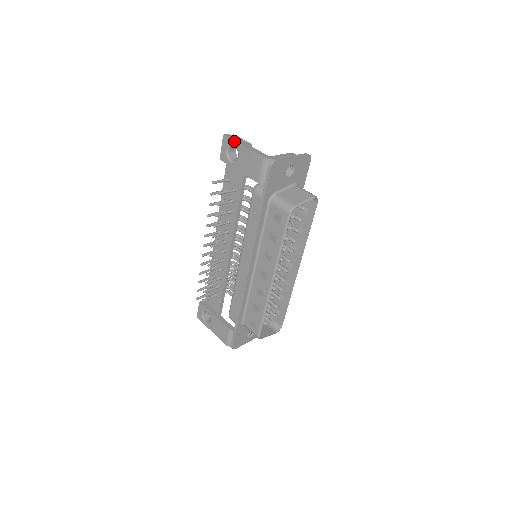
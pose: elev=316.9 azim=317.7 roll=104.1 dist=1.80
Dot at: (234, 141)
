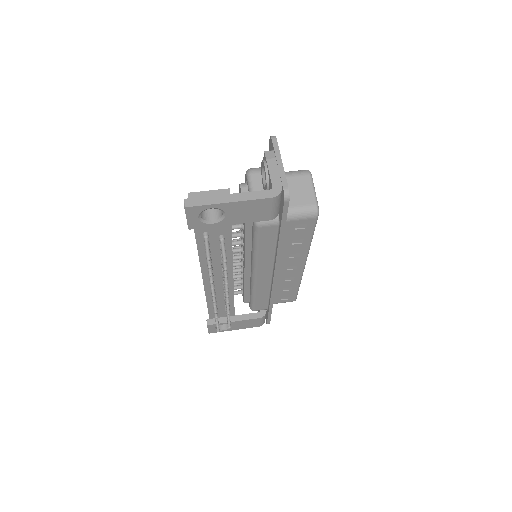
Dot at: (210, 205)
